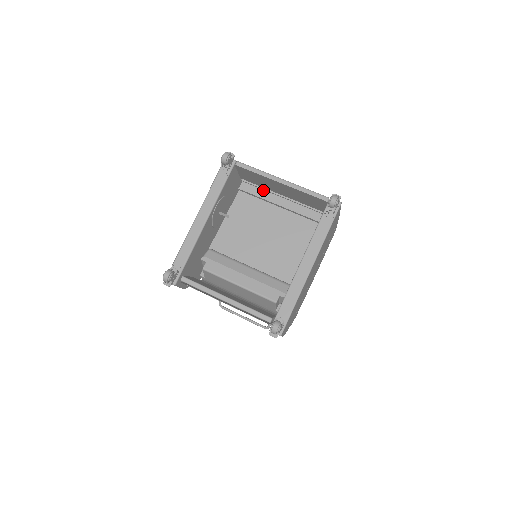
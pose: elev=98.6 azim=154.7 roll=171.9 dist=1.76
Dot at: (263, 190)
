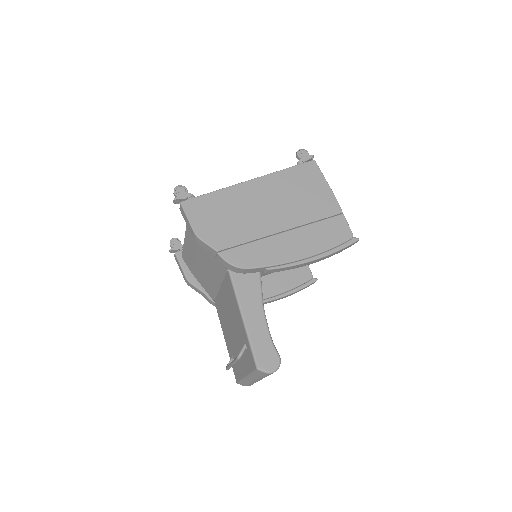
Dot at: occluded
